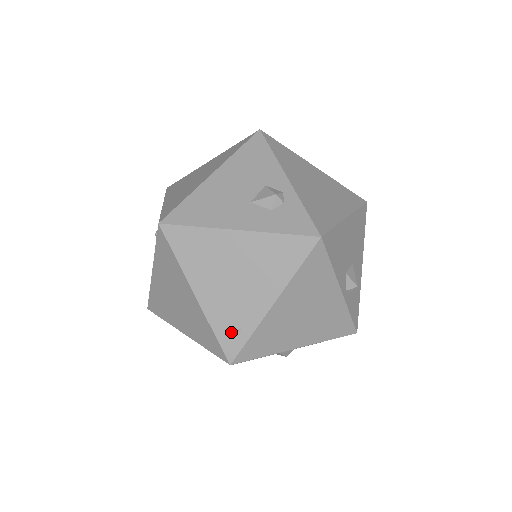
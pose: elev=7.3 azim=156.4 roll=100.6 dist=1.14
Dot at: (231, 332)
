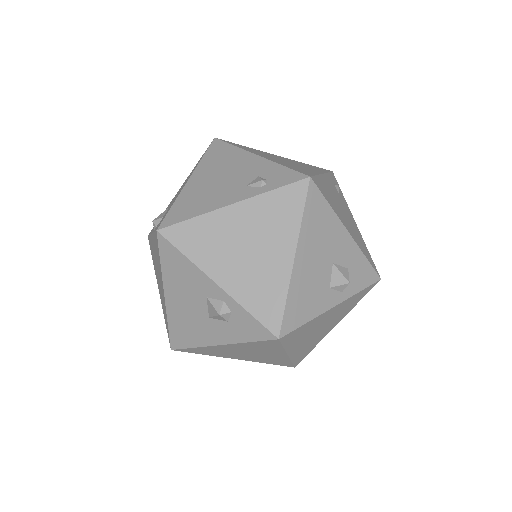
Dot at: (277, 363)
